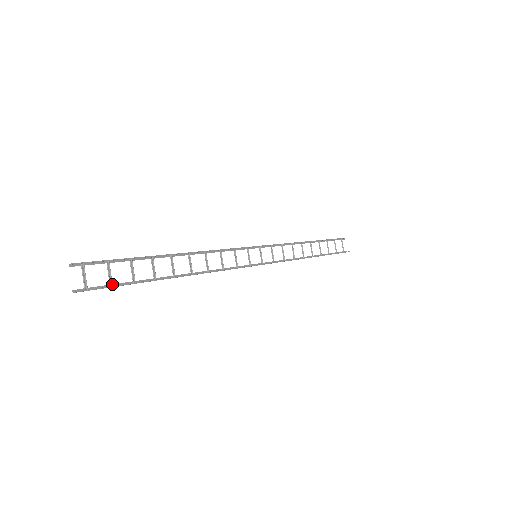
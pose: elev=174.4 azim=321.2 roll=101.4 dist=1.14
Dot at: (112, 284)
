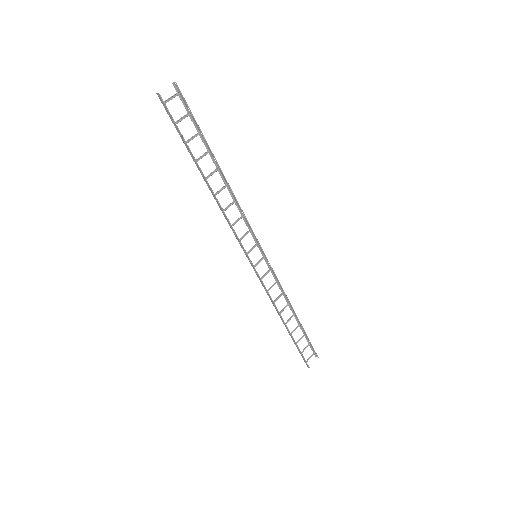
Dot at: occluded
